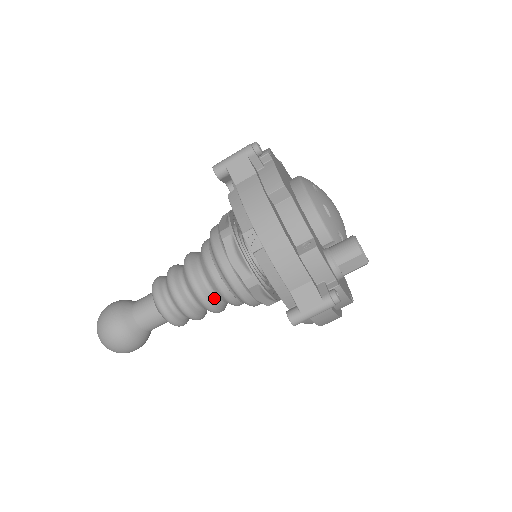
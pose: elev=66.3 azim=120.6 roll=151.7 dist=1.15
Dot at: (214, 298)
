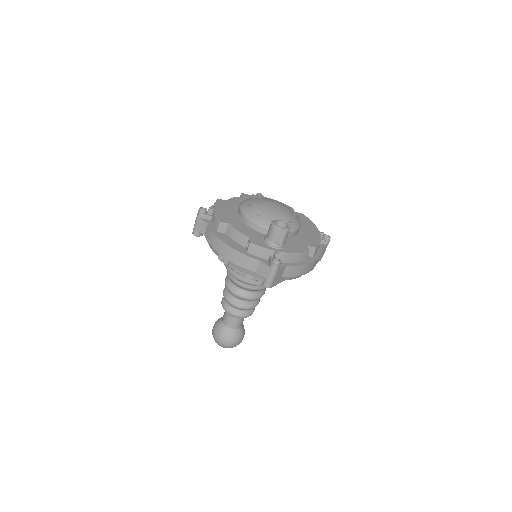
Dot at: (248, 293)
